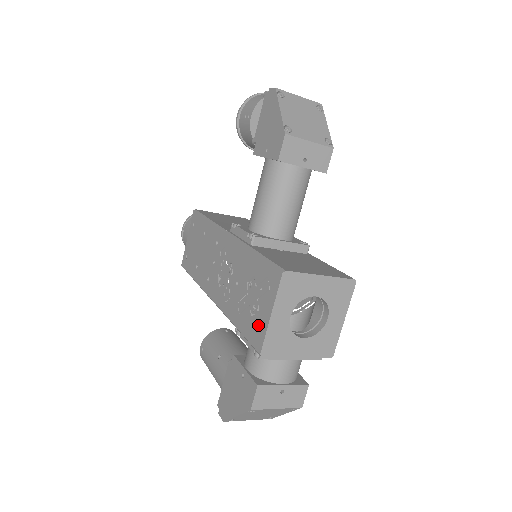
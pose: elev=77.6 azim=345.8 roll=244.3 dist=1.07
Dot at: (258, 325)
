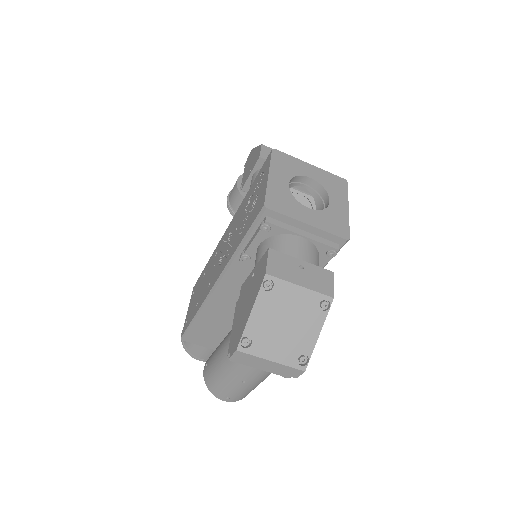
Dot at: (259, 200)
